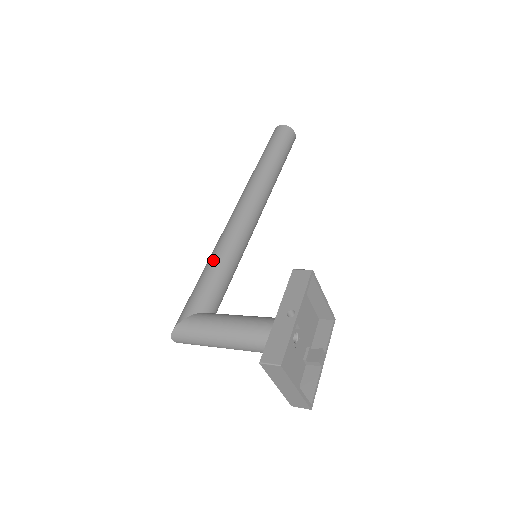
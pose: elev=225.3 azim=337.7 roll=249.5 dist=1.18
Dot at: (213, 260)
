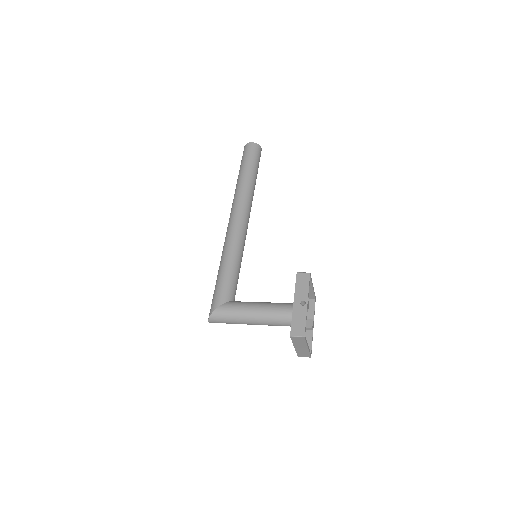
Dot at: (227, 261)
